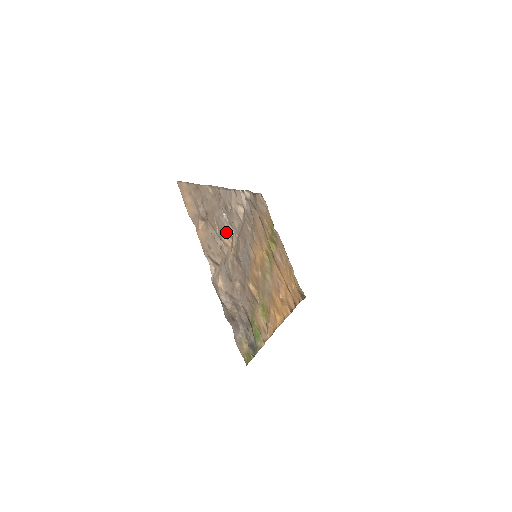
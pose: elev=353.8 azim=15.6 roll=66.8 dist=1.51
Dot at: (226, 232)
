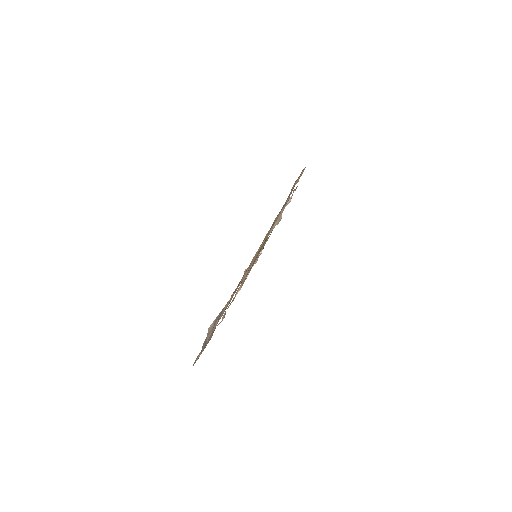
Dot at: occluded
